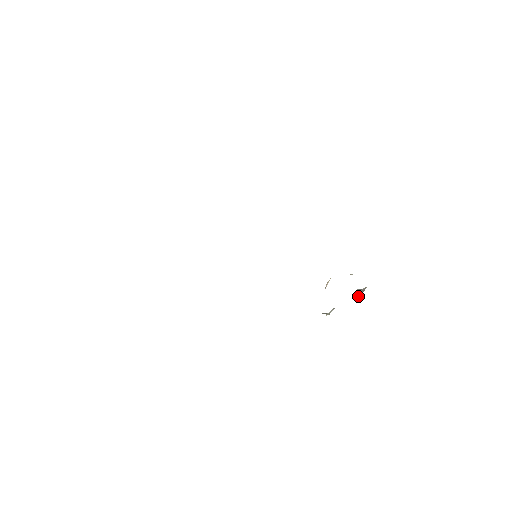
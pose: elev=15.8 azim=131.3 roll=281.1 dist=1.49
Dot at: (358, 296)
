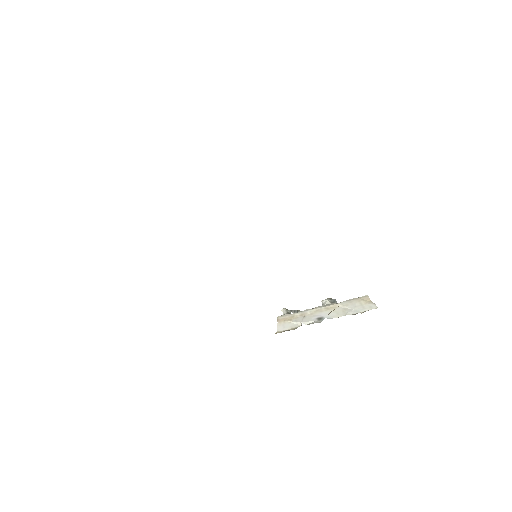
Dot at: occluded
